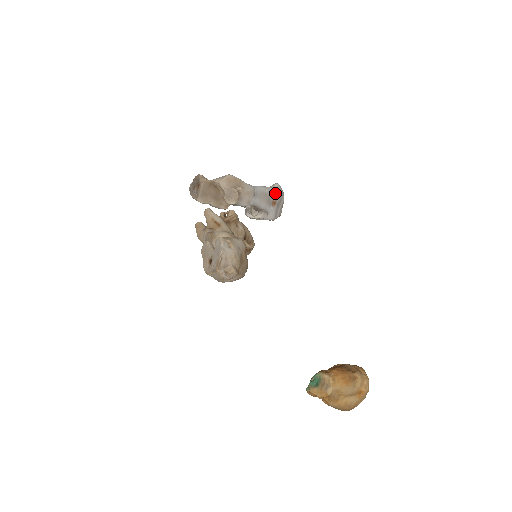
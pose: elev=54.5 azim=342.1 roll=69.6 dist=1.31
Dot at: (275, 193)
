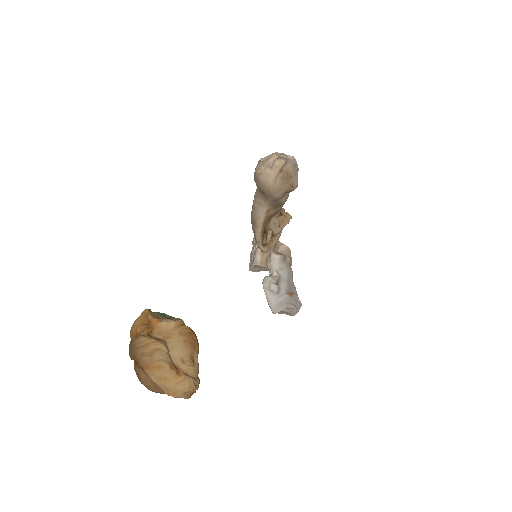
Dot at: (297, 296)
